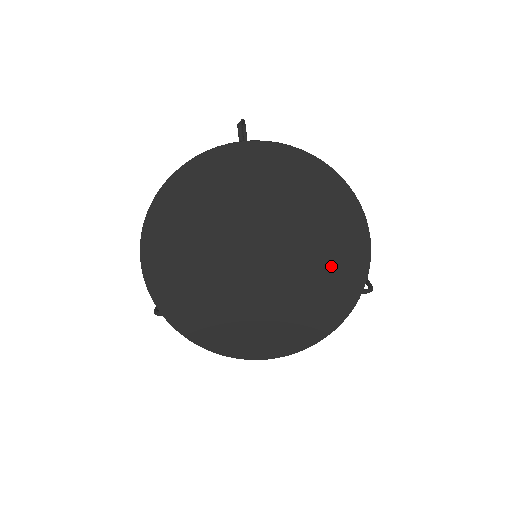
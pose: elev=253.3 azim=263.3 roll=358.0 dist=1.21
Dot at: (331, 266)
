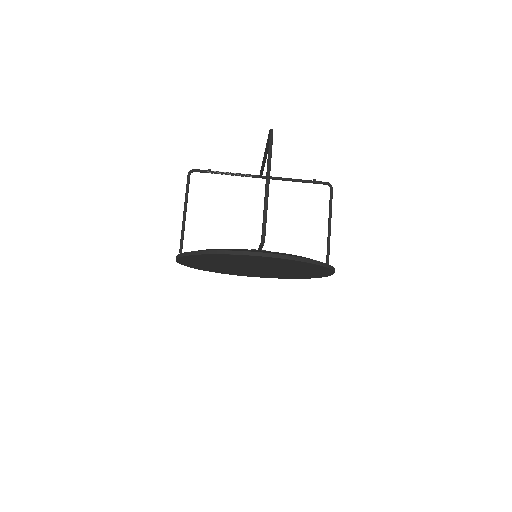
Dot at: (303, 274)
